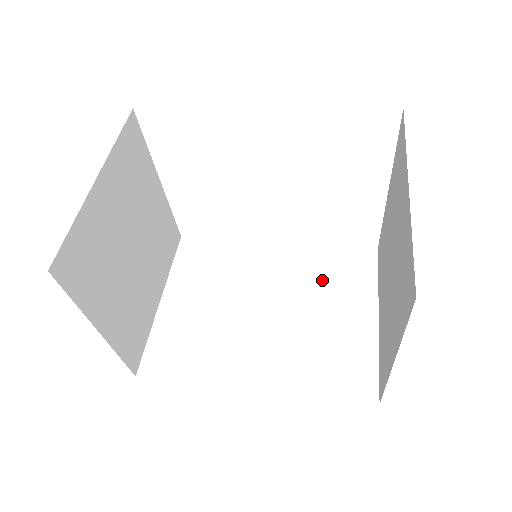
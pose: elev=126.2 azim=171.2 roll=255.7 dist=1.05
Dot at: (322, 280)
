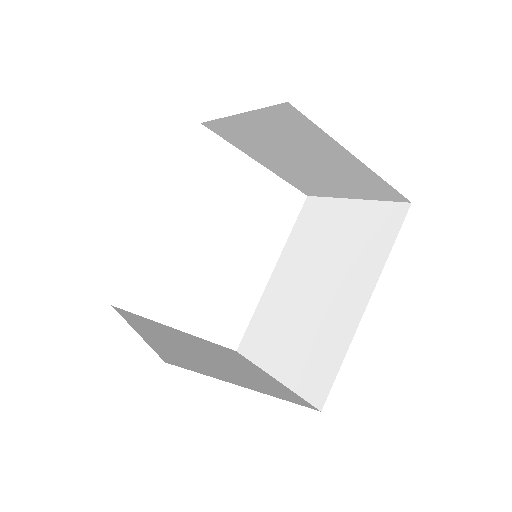
Dot at: (312, 239)
